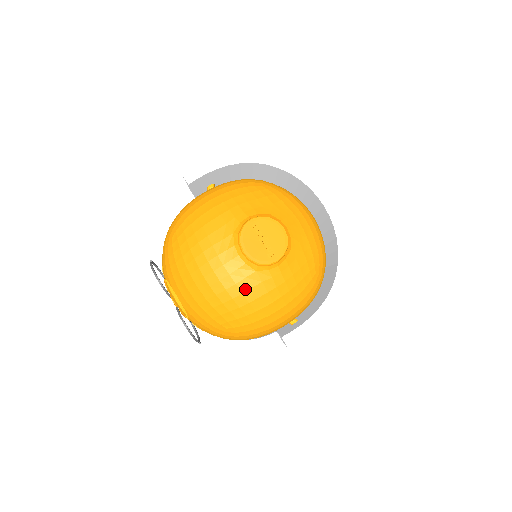
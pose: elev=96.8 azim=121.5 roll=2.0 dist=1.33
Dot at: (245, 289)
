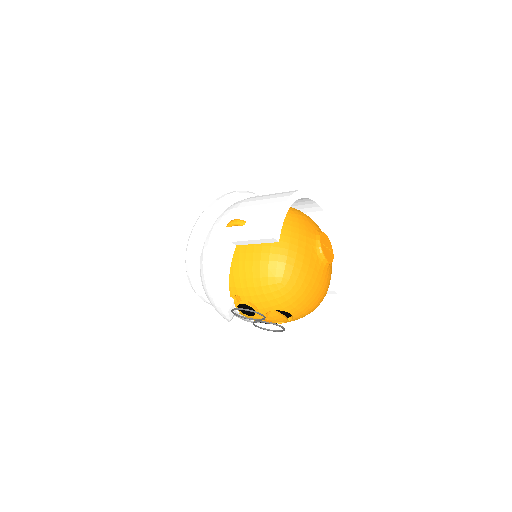
Dot at: (329, 281)
